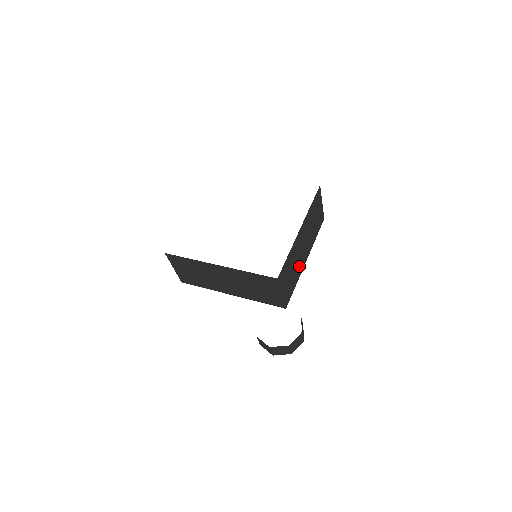
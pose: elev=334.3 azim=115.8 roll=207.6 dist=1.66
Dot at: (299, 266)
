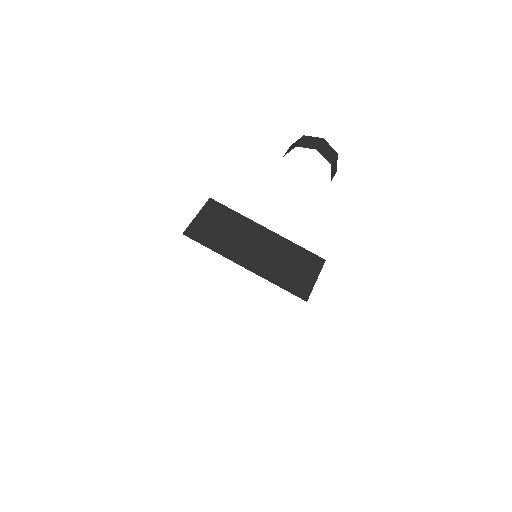
Dot at: occluded
